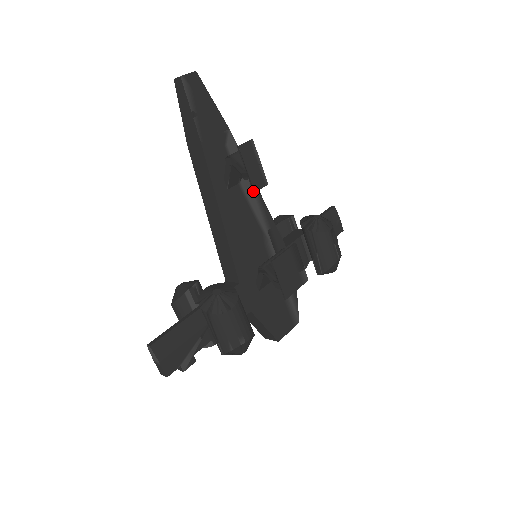
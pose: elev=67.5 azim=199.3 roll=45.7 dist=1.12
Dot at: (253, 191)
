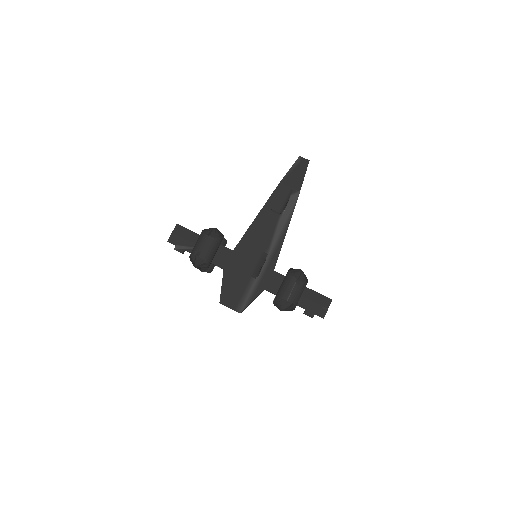
Dot at: (271, 208)
